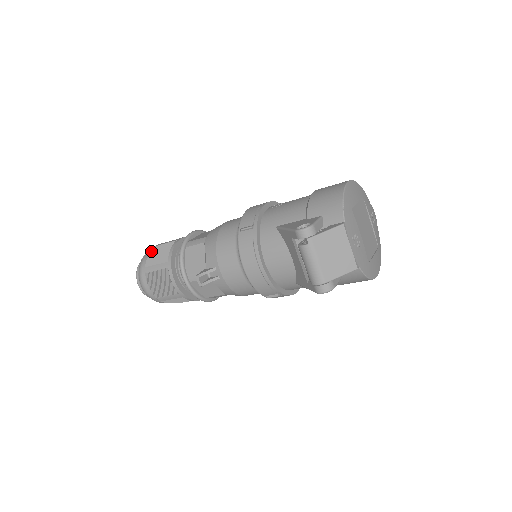
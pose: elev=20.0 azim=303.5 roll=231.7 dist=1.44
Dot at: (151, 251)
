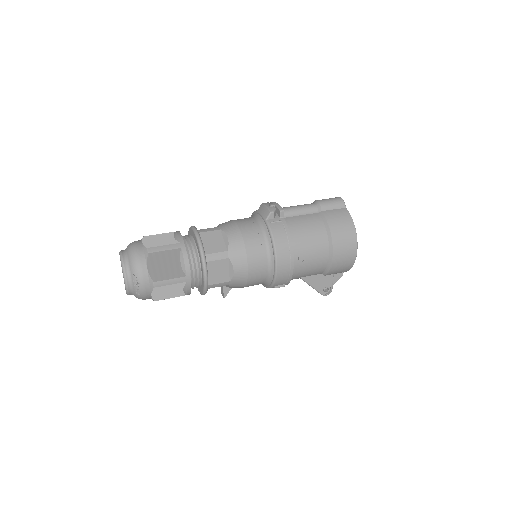
Dot at: (153, 292)
